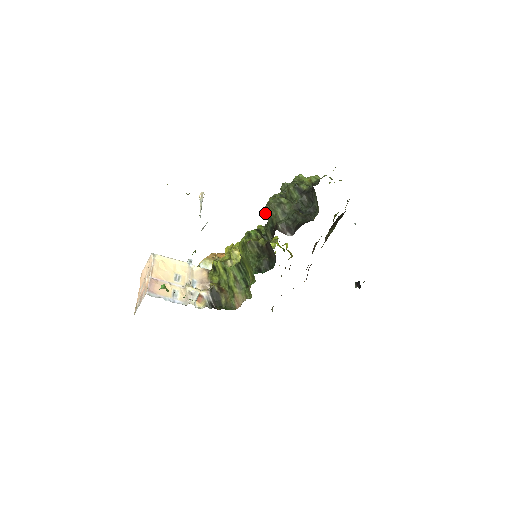
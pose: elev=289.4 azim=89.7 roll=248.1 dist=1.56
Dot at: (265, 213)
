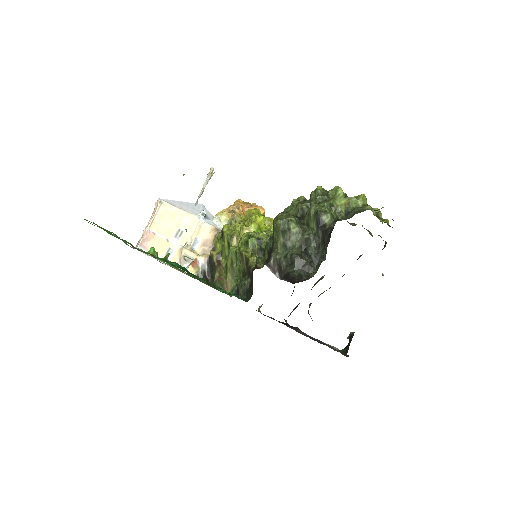
Dot at: occluded
